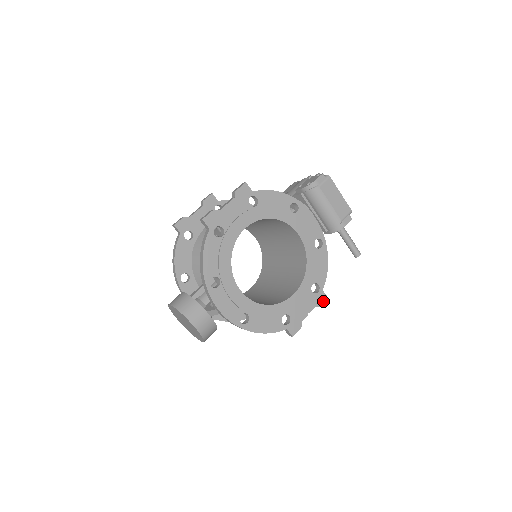
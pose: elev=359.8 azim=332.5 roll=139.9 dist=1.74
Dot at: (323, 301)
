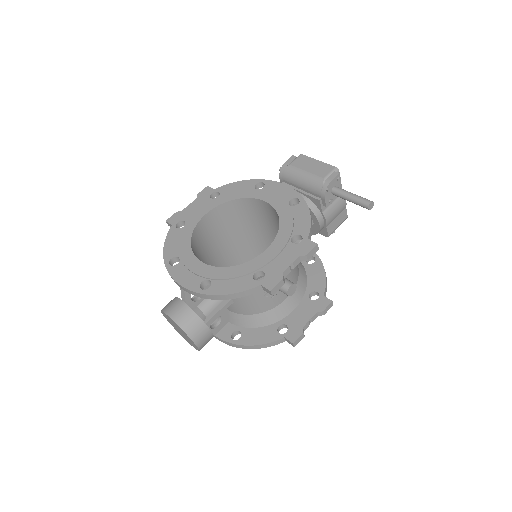
Dot at: (310, 248)
